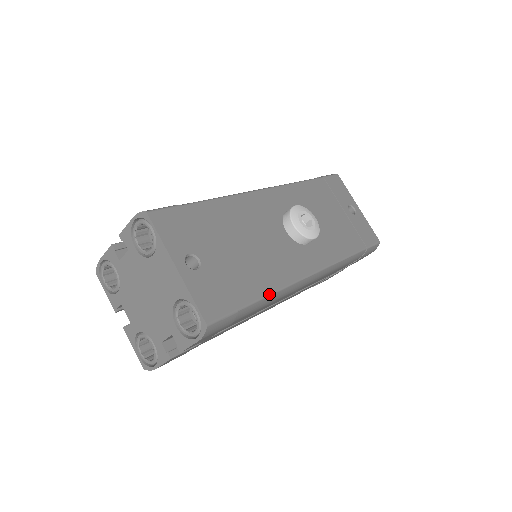
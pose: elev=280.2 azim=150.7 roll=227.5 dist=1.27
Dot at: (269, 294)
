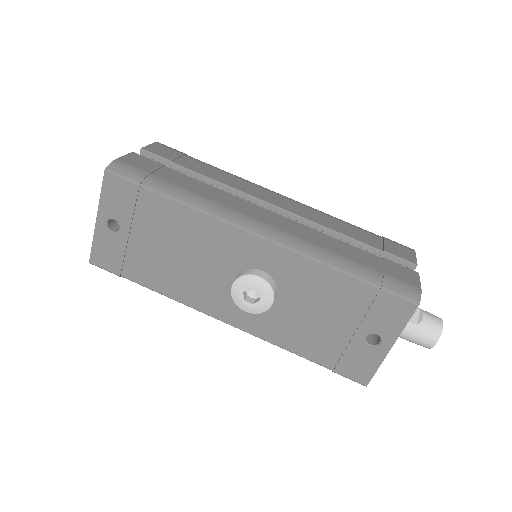
Dot at: (159, 292)
